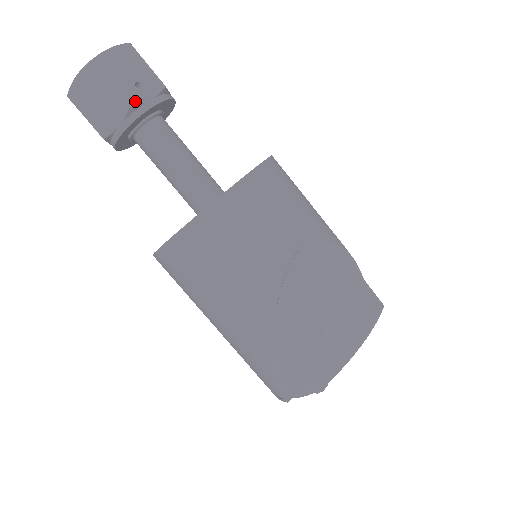
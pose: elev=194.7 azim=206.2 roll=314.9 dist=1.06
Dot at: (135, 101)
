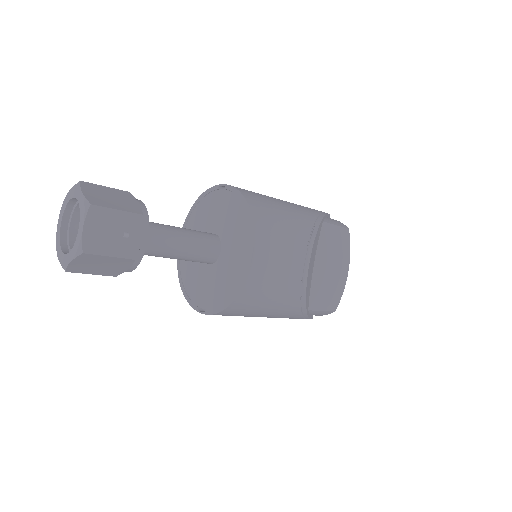
Dot at: (134, 251)
